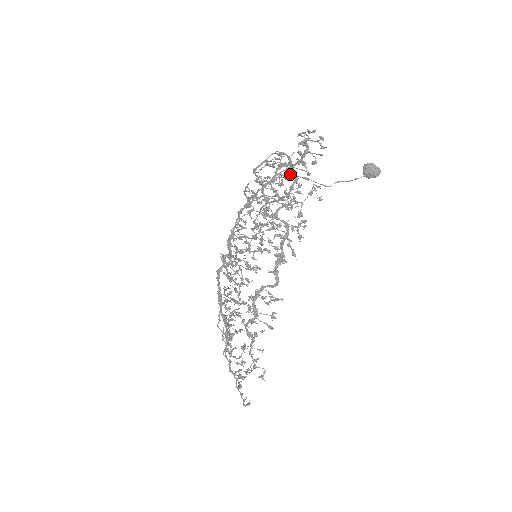
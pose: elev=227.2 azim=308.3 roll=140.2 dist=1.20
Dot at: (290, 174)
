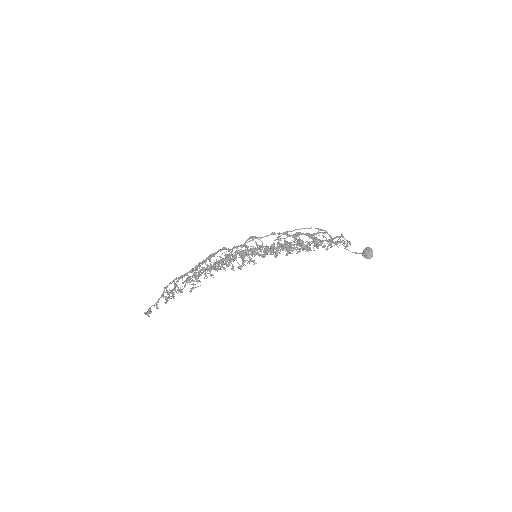
Dot at: (323, 230)
